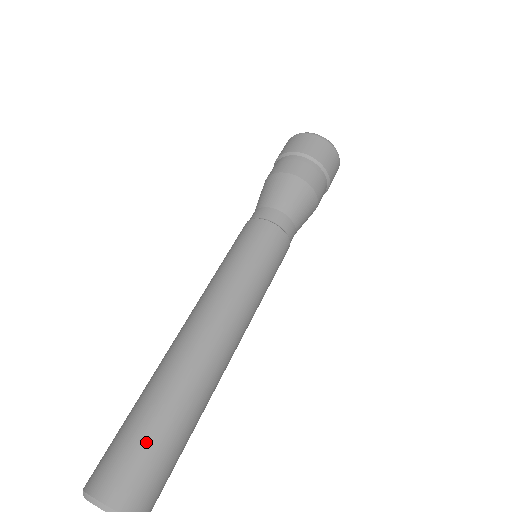
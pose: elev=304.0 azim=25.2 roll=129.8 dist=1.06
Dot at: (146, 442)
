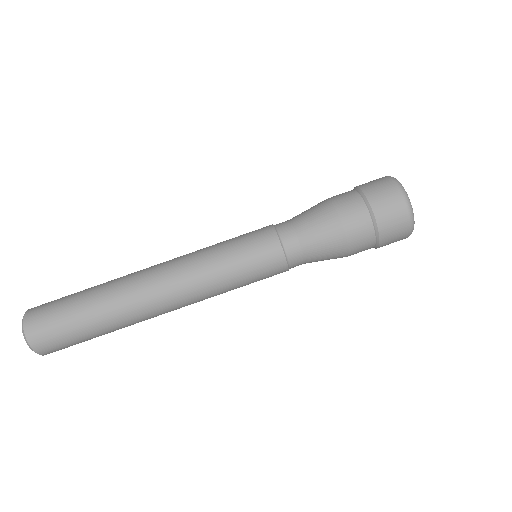
Dot at: (78, 338)
